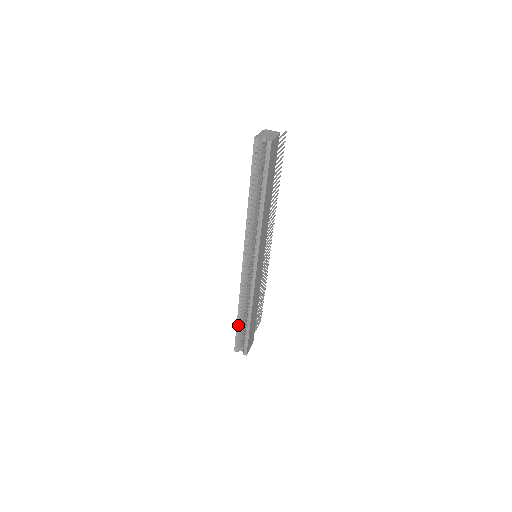
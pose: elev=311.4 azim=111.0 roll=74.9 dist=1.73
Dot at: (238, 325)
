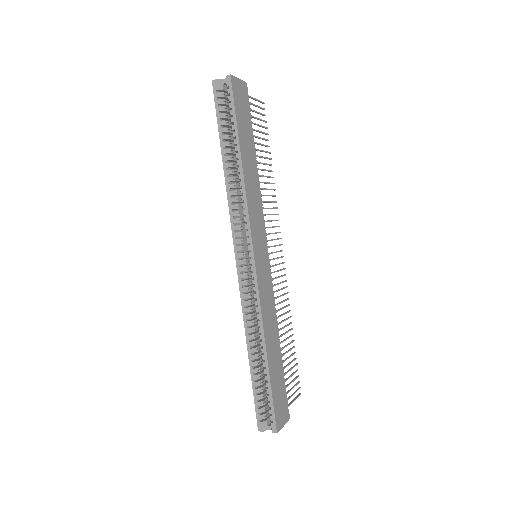
Dot at: (253, 375)
